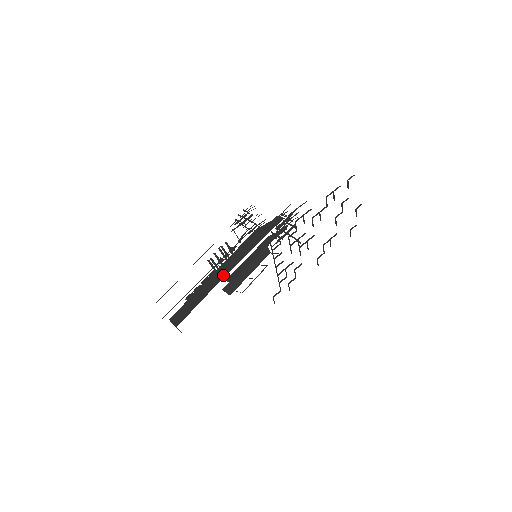
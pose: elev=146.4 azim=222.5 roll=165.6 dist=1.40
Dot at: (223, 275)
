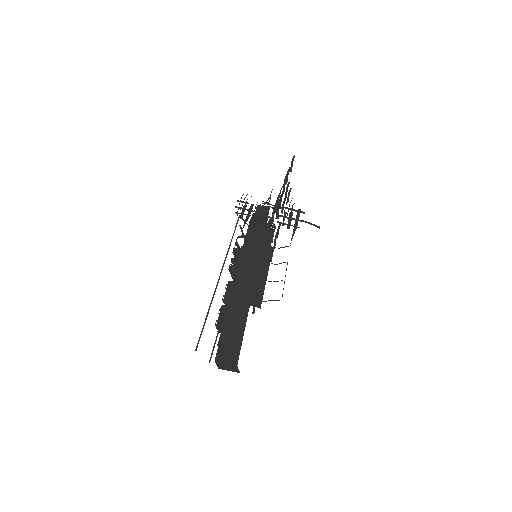
Dot at: (251, 284)
